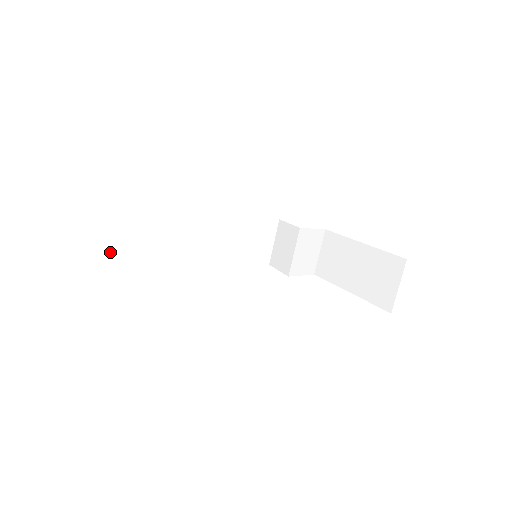
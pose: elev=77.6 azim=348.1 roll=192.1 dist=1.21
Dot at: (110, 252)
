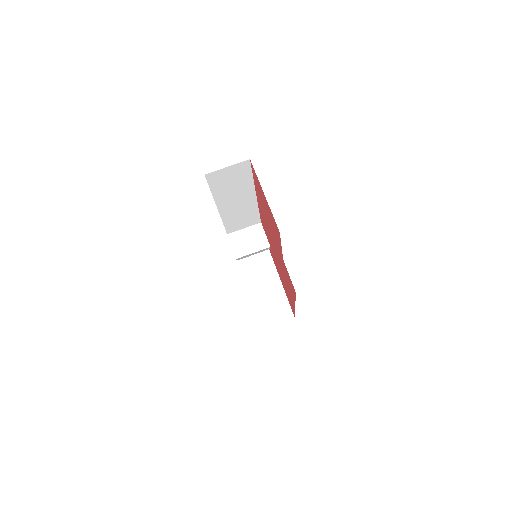
Dot at: (206, 174)
